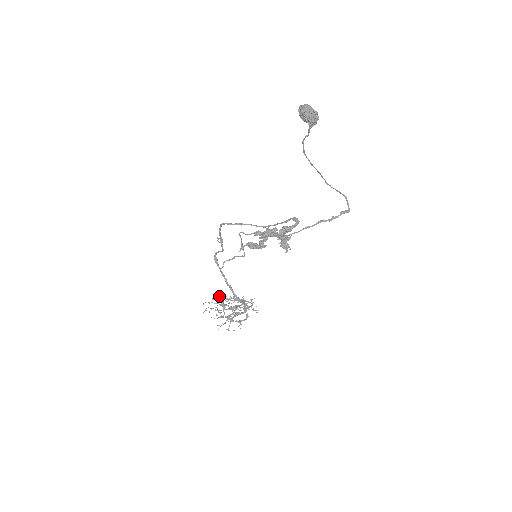
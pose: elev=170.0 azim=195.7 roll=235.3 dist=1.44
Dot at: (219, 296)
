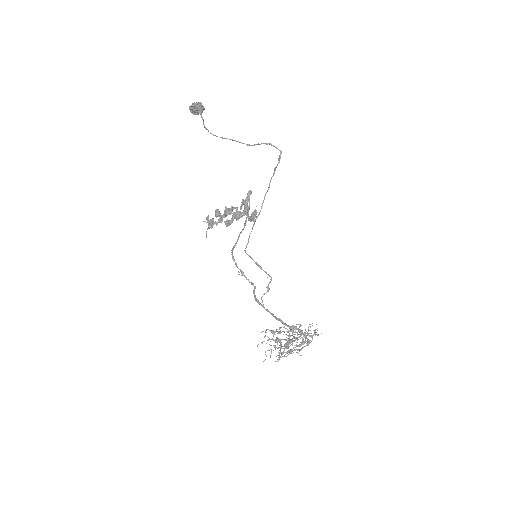
Dot at: occluded
